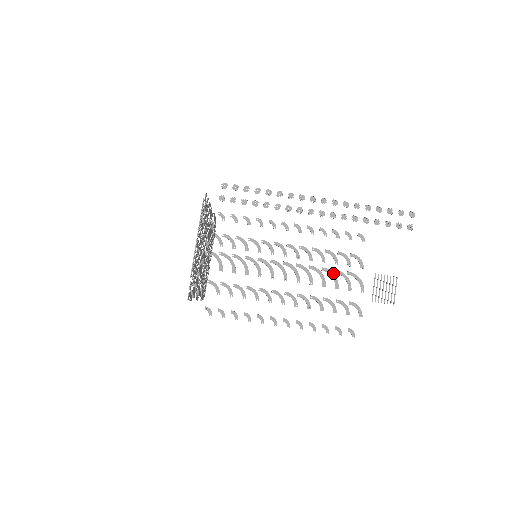
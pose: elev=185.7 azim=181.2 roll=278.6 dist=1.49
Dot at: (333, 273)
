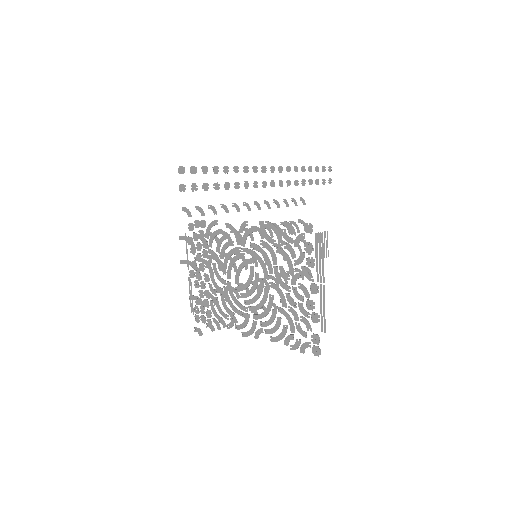
Dot at: (289, 244)
